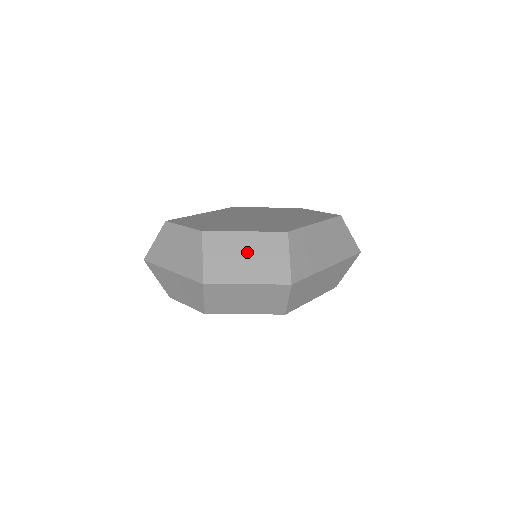
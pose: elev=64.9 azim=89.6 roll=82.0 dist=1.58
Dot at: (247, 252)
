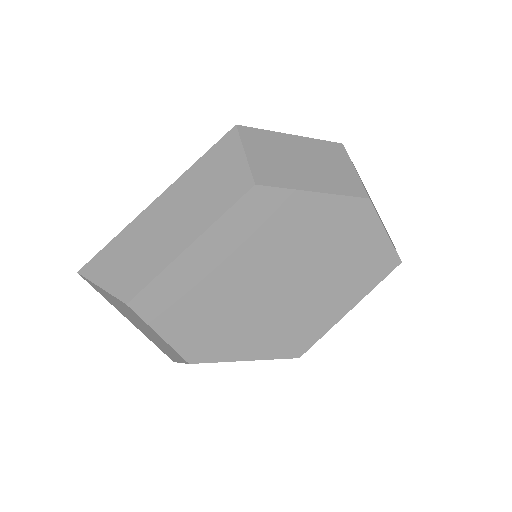
Dot at: occluded
